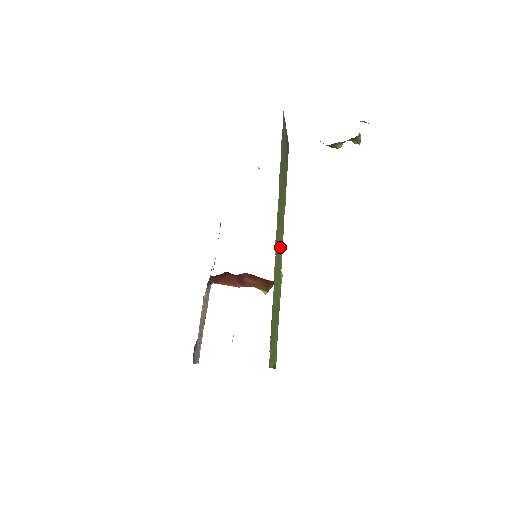
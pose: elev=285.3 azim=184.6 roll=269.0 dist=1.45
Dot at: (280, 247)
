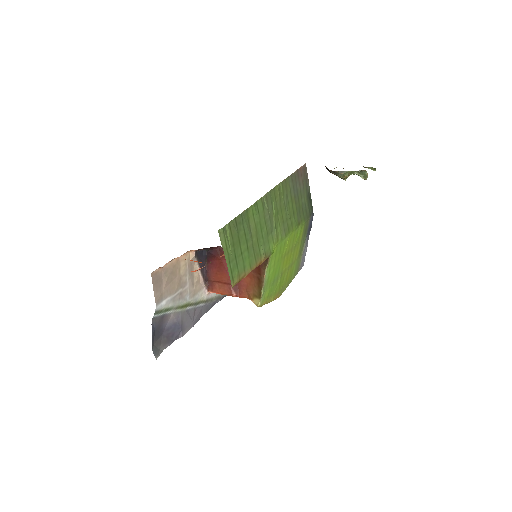
Dot at: (276, 224)
